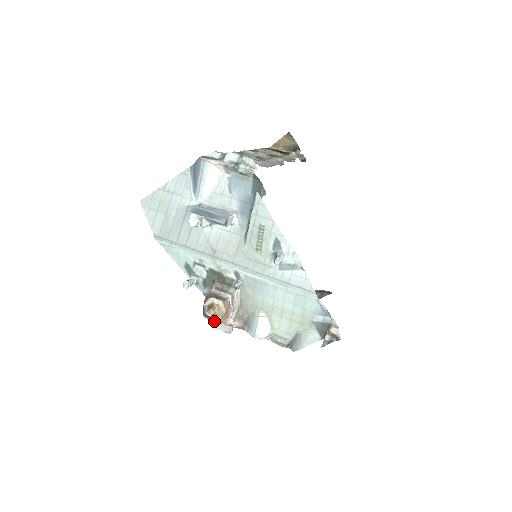
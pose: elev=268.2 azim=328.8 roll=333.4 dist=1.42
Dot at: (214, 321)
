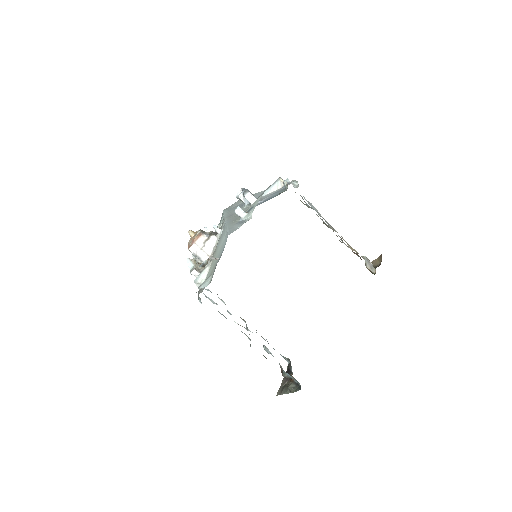
Dot at: (192, 259)
